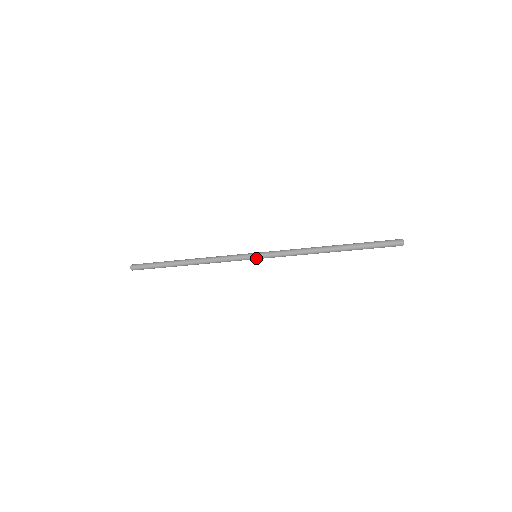
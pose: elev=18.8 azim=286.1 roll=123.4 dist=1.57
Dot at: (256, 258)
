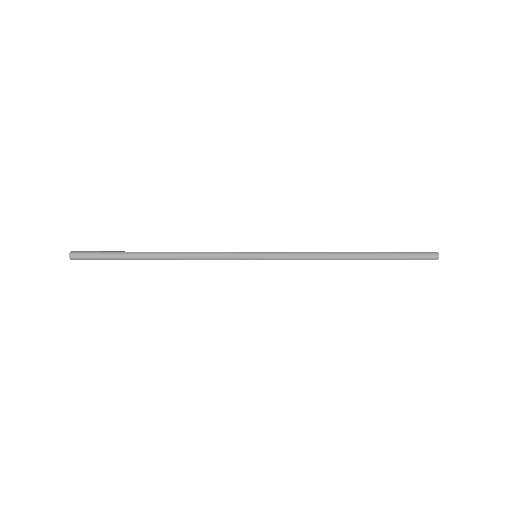
Dot at: (257, 256)
